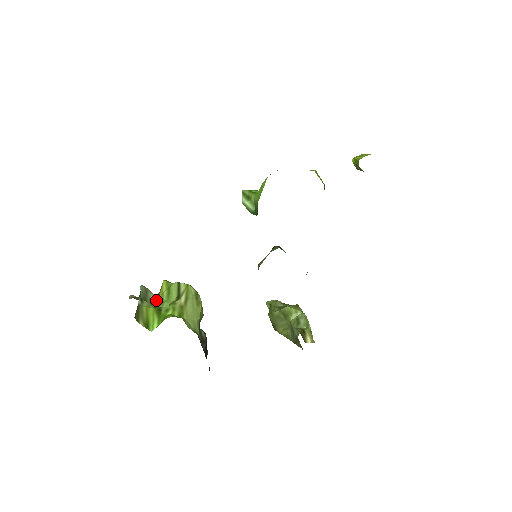
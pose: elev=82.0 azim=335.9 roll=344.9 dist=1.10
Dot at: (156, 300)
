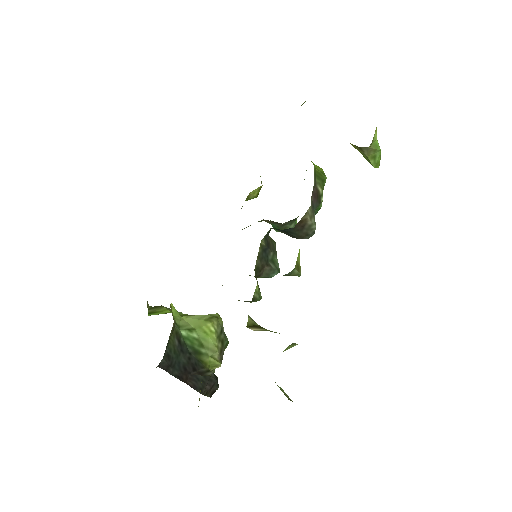
Dot at: occluded
